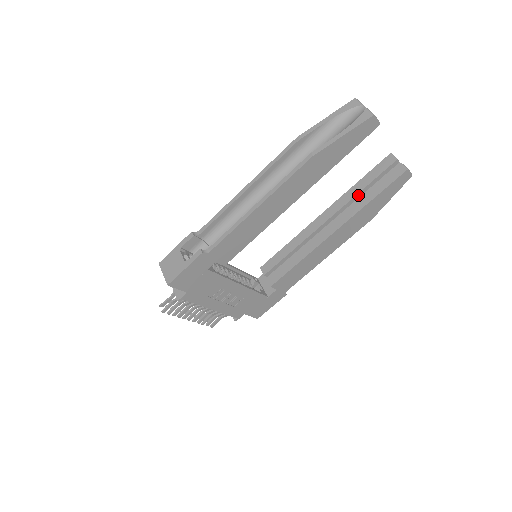
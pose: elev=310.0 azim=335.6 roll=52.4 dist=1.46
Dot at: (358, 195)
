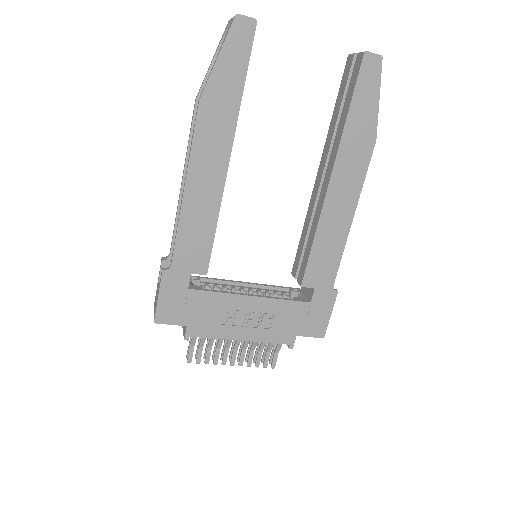
Dot at: occluded
